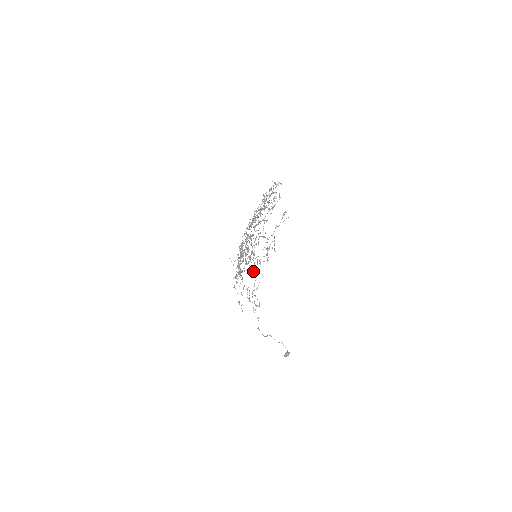
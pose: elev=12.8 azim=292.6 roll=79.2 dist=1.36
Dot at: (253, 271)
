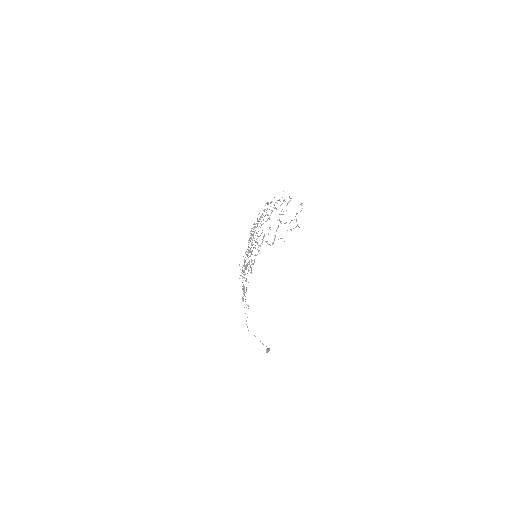
Dot at: occluded
